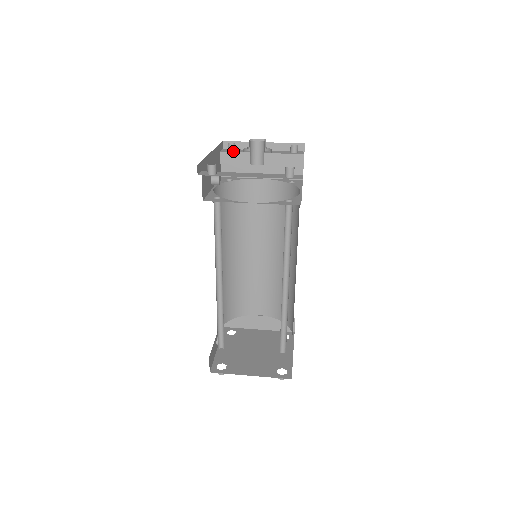
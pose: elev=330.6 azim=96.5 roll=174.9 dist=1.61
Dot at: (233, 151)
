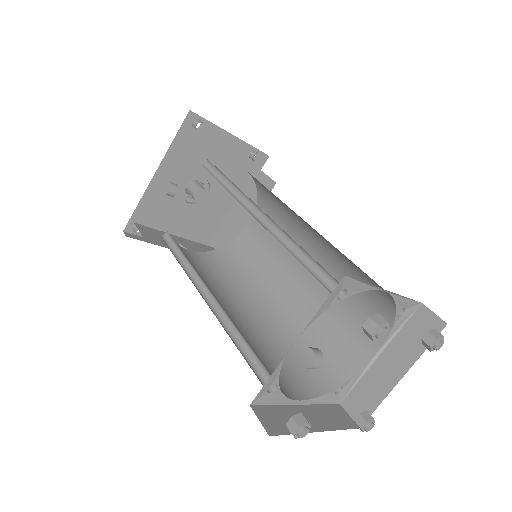
Dot at: occluded
